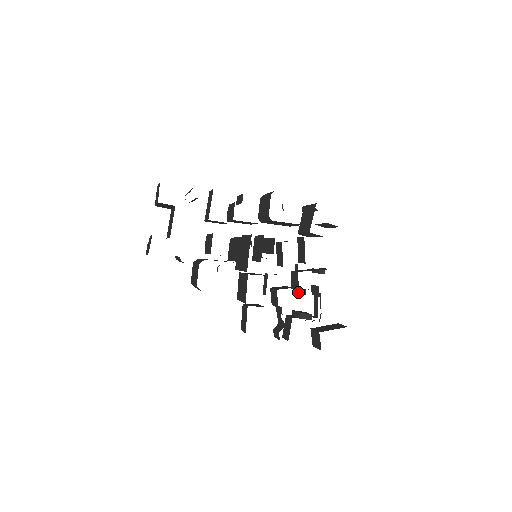
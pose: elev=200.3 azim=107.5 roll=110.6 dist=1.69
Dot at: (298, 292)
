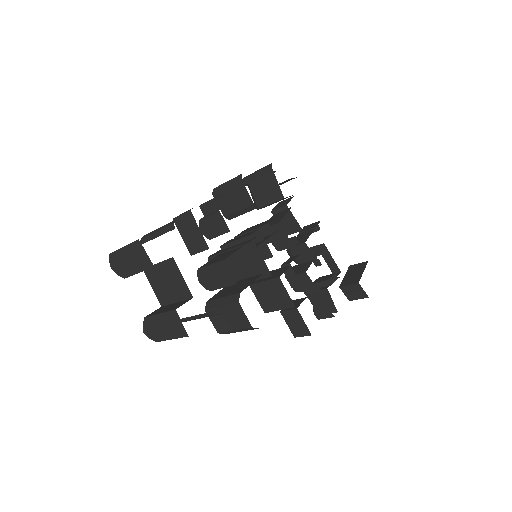
Dot at: (314, 262)
